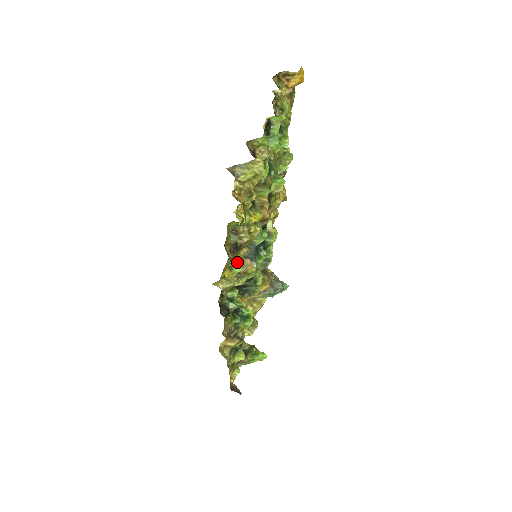
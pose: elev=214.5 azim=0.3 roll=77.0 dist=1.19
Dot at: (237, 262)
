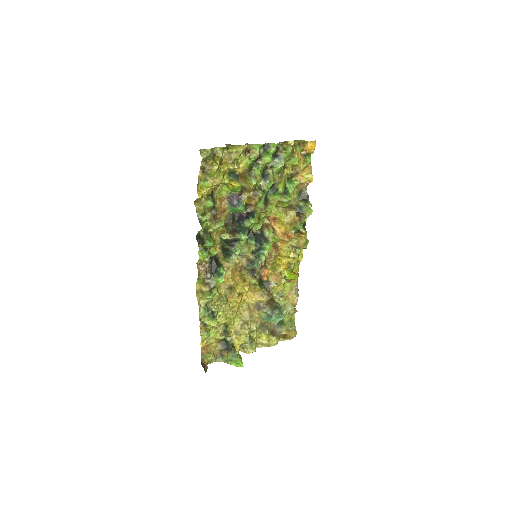
Dot at: (220, 213)
